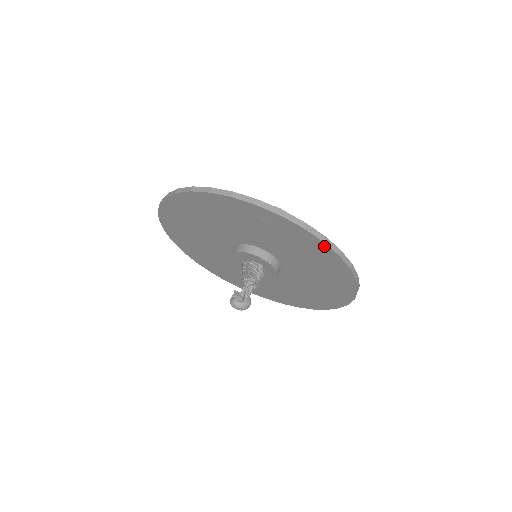
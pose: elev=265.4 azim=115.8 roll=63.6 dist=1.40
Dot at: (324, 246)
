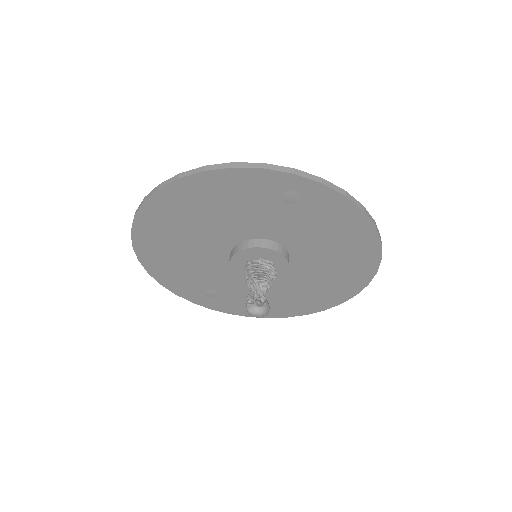
Dot at: (362, 217)
